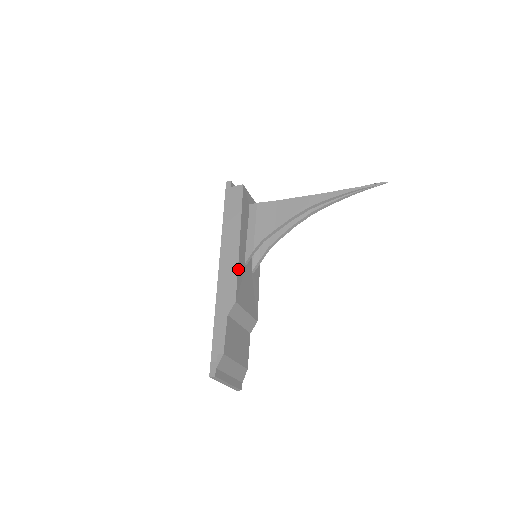
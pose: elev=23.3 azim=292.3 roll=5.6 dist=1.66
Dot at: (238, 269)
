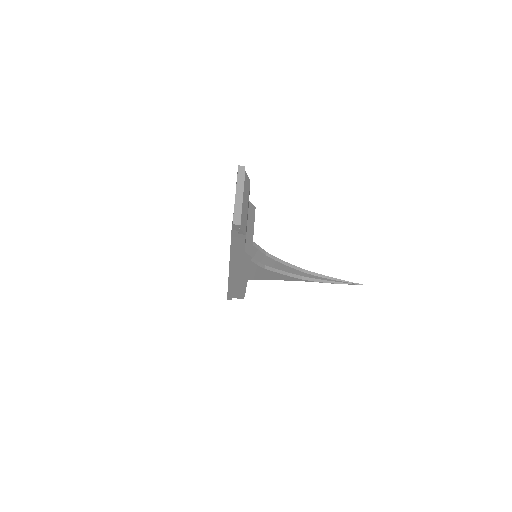
Dot at: occluded
